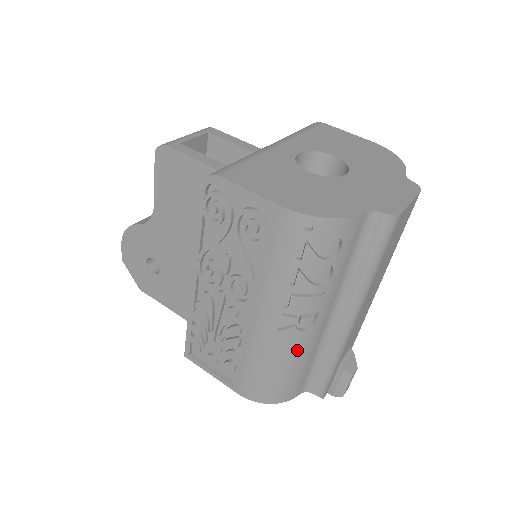
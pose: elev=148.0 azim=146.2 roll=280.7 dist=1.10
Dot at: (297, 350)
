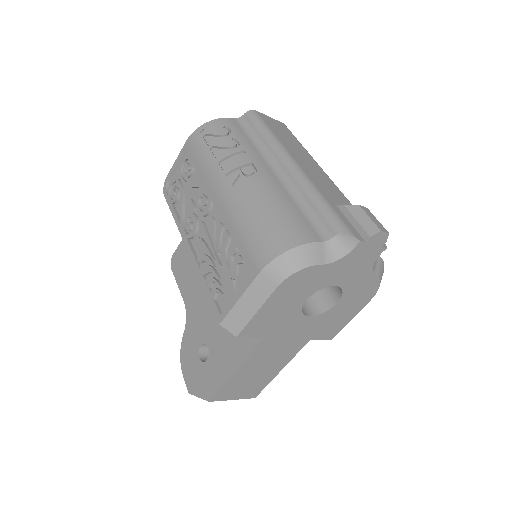
Dot at: (261, 191)
